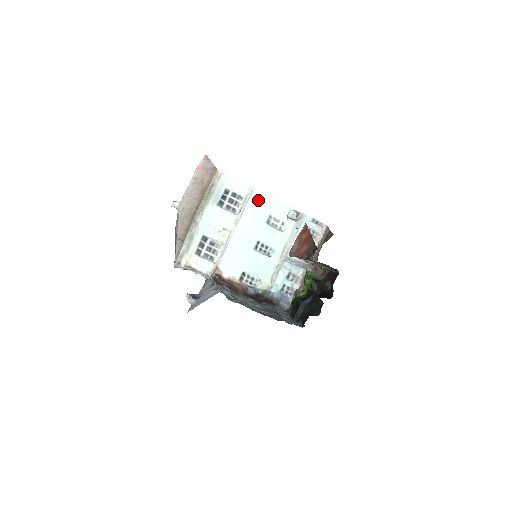
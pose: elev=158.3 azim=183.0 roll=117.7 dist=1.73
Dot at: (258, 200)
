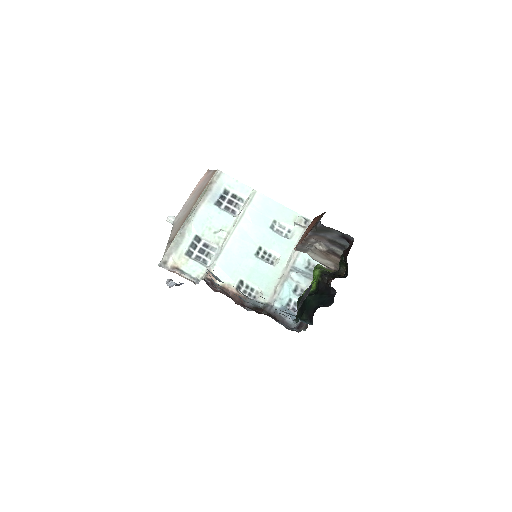
Dot at: (261, 203)
